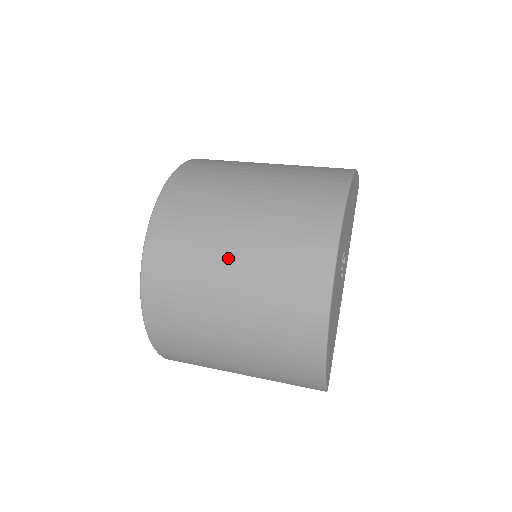
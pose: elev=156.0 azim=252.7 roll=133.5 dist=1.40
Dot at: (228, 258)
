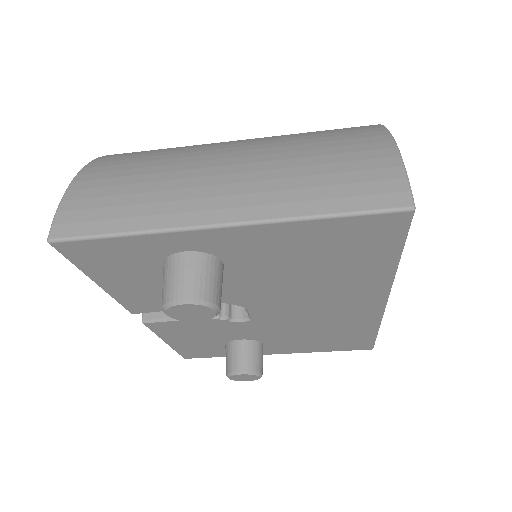
Dot at: occluded
